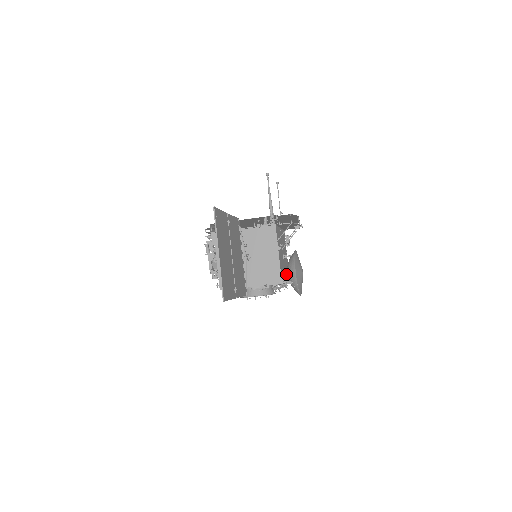
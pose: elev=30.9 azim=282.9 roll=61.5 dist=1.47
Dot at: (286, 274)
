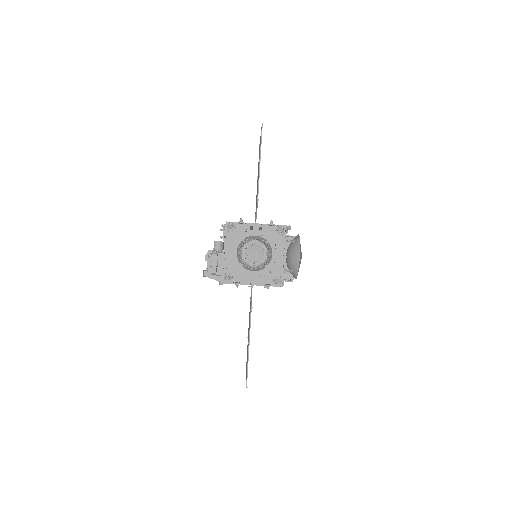
Dot at: (285, 255)
